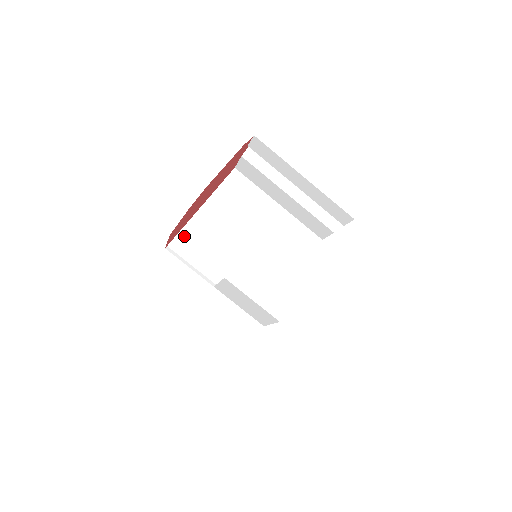
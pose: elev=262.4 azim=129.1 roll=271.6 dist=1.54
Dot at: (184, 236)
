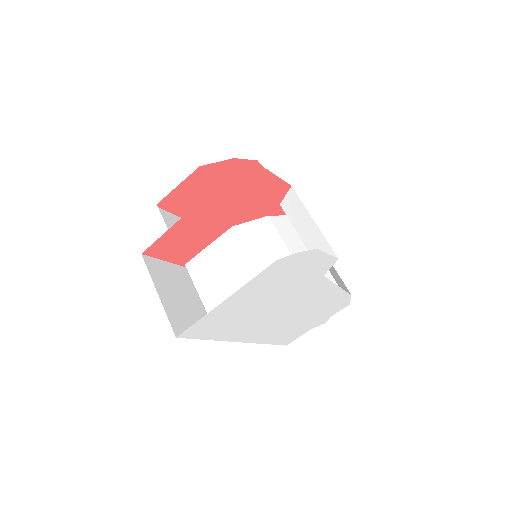
Dot at: (175, 219)
